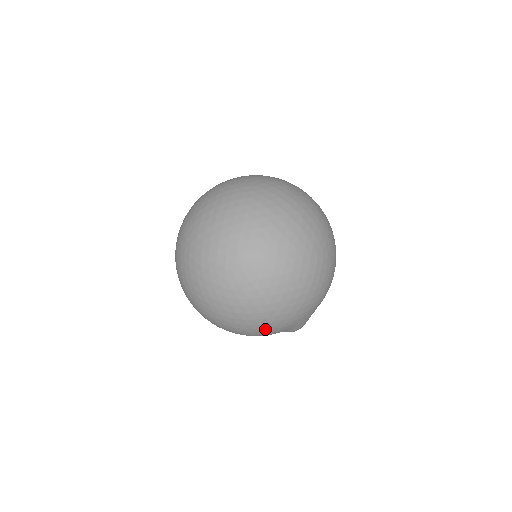
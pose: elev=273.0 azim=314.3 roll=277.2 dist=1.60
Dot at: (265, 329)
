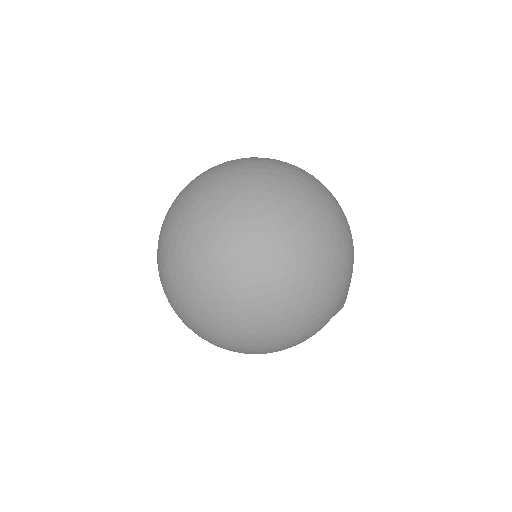
Dot at: (328, 311)
